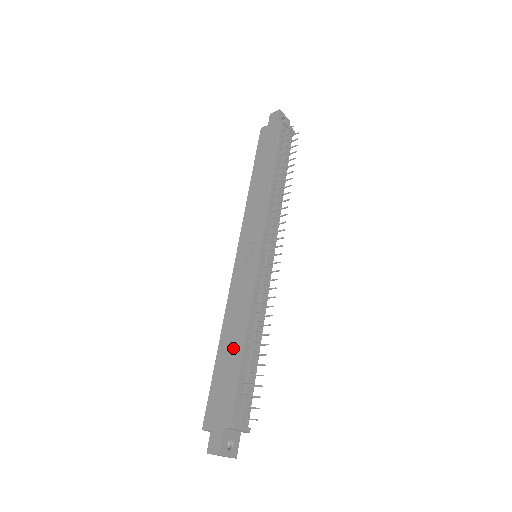
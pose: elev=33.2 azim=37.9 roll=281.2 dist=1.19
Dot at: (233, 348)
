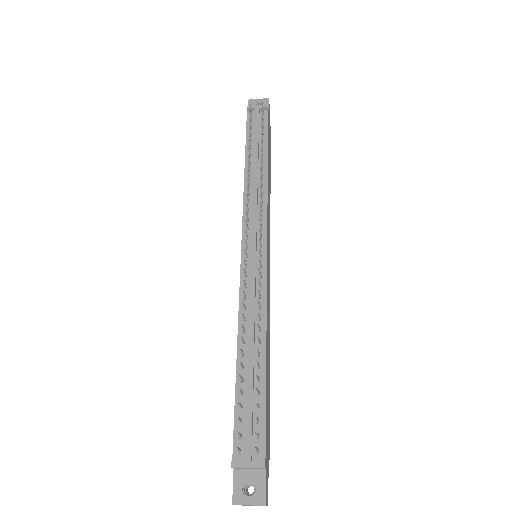
Dot at: occluded
